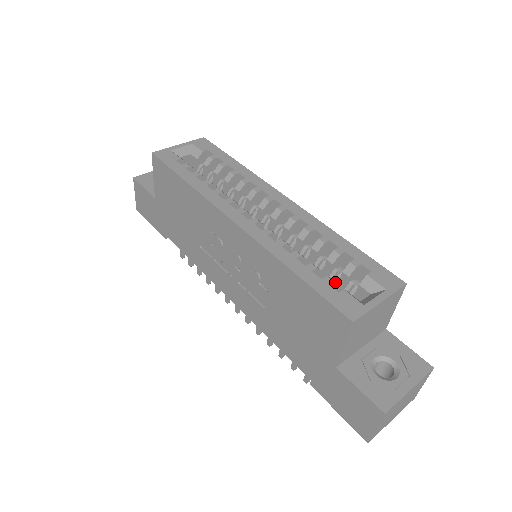
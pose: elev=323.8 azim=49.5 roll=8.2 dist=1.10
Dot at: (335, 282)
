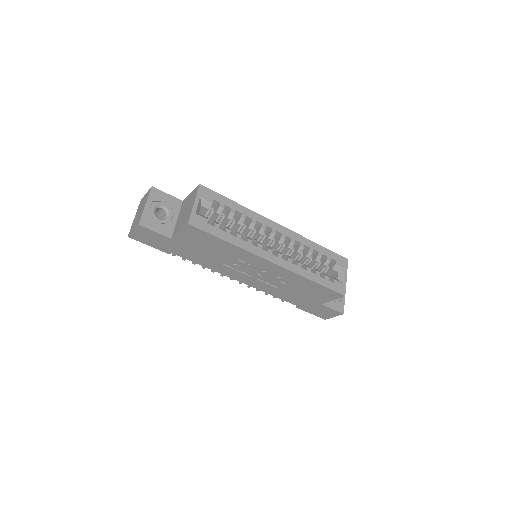
Dot at: (327, 276)
